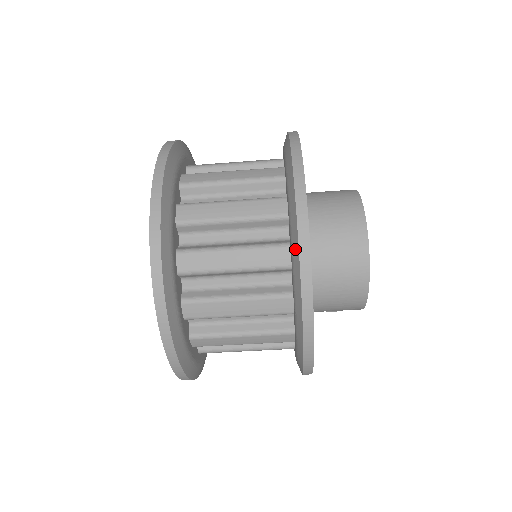
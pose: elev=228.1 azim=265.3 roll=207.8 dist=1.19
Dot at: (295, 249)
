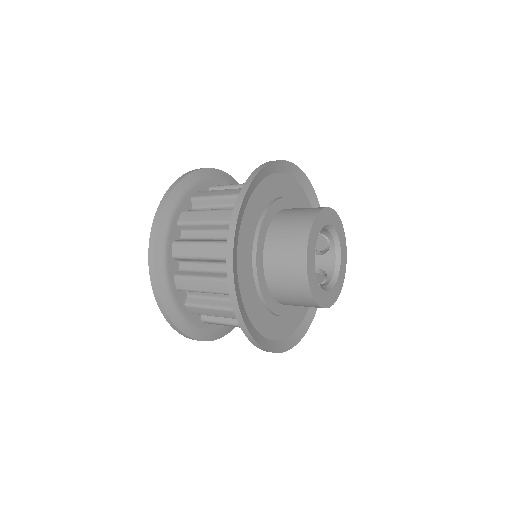
Dot at: occluded
